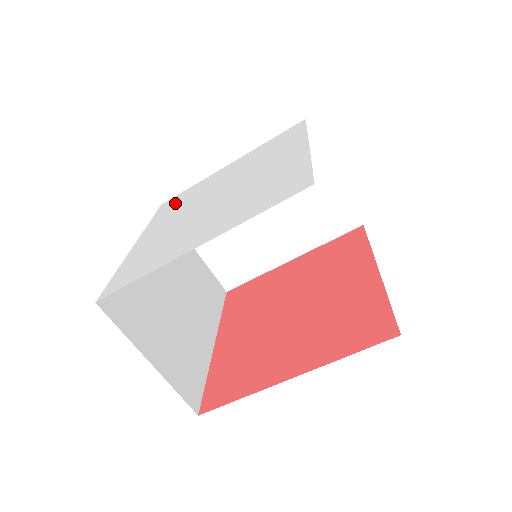
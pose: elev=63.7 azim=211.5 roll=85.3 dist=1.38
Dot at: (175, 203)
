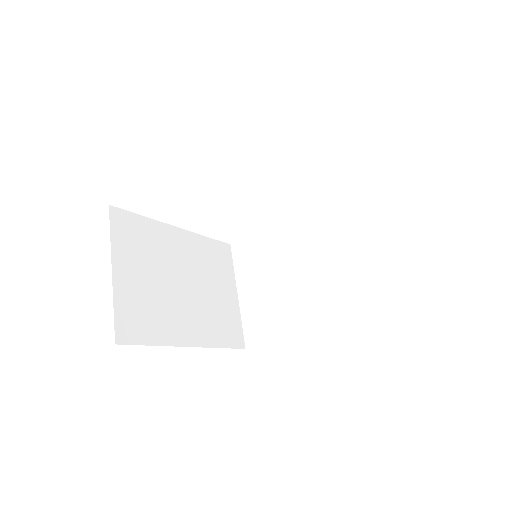
Dot at: occluded
